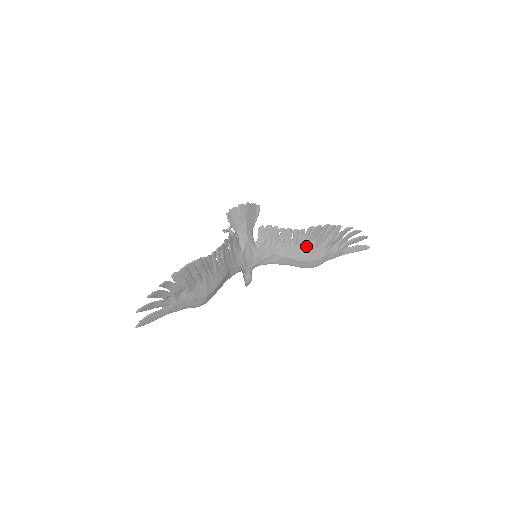
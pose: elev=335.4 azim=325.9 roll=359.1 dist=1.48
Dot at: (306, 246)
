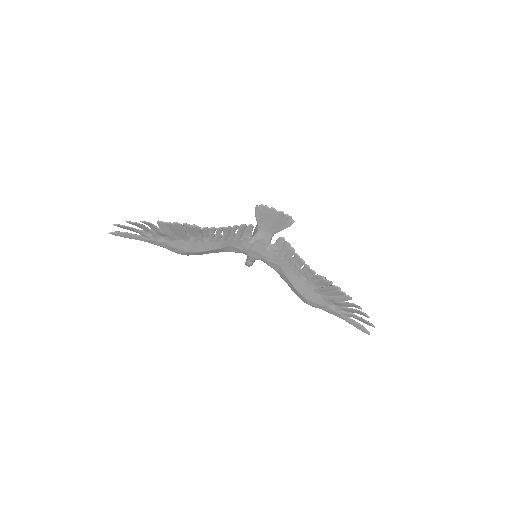
Dot at: (309, 284)
